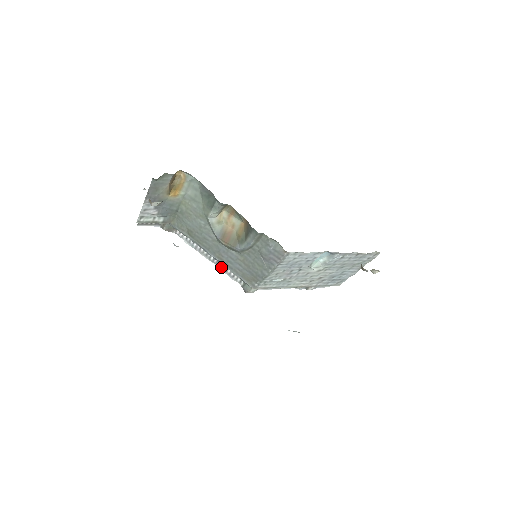
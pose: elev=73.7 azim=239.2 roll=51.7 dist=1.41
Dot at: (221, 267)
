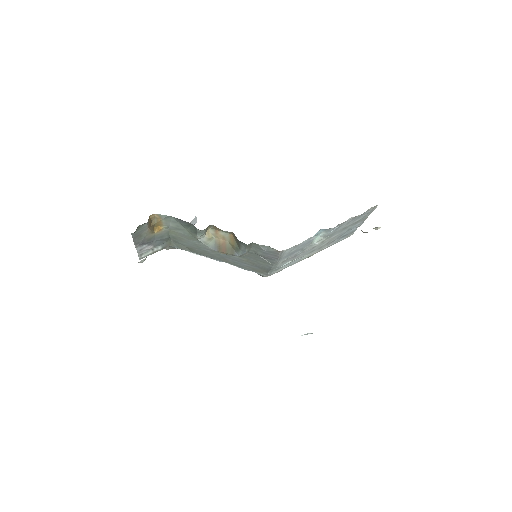
Dot at: occluded
